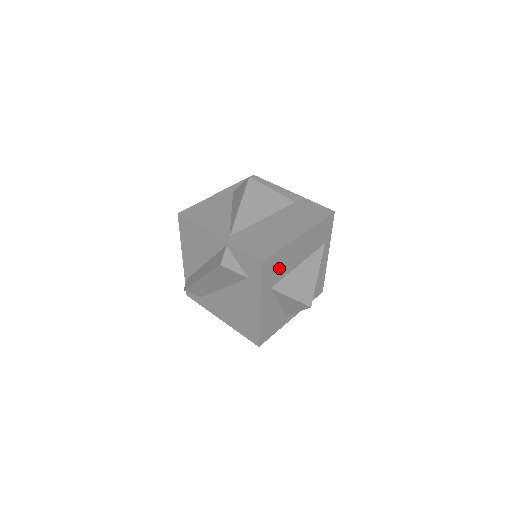
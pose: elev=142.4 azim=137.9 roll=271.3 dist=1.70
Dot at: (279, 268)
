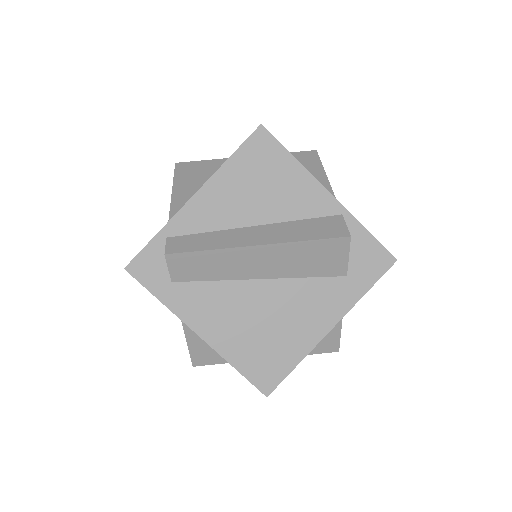
Dot at: occluded
